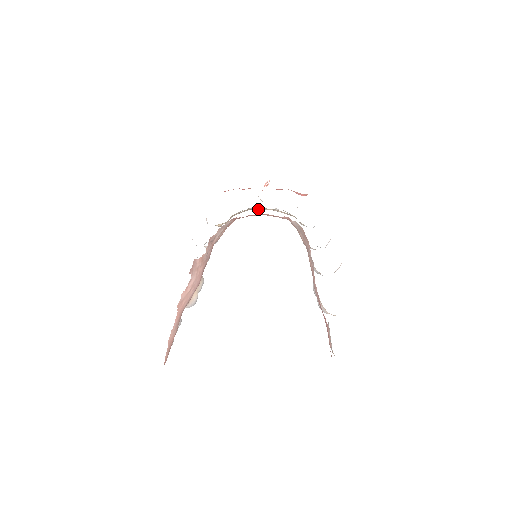
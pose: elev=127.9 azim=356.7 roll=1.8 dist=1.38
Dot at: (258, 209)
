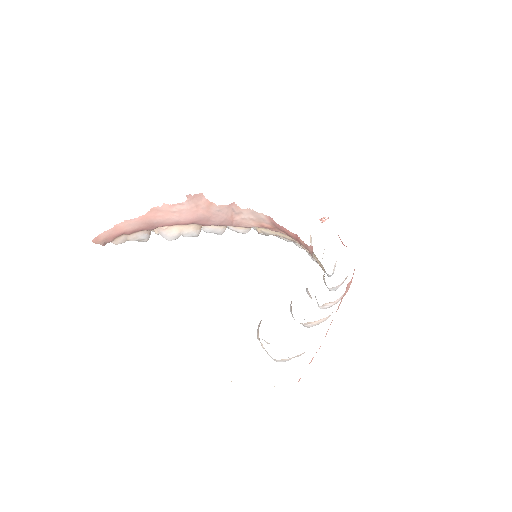
Dot at: (302, 247)
